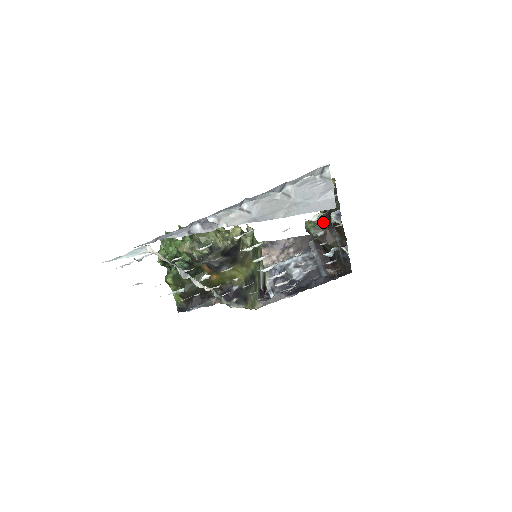
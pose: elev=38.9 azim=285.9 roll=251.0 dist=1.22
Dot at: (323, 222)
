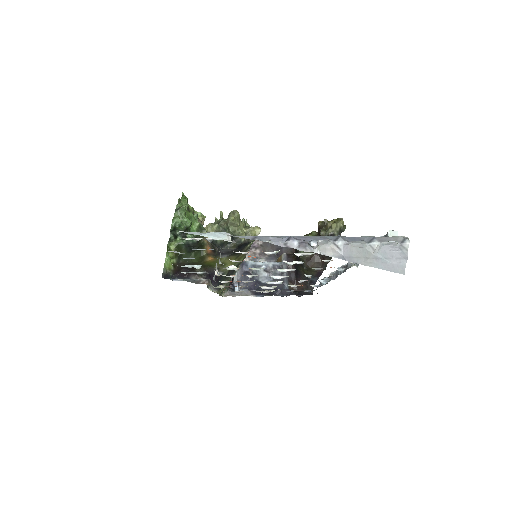
Dot at: occluded
